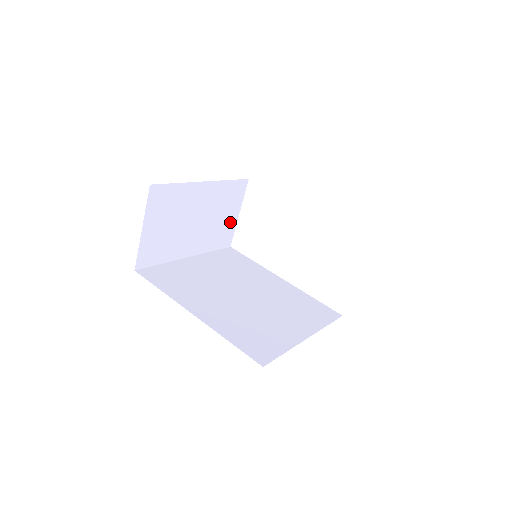
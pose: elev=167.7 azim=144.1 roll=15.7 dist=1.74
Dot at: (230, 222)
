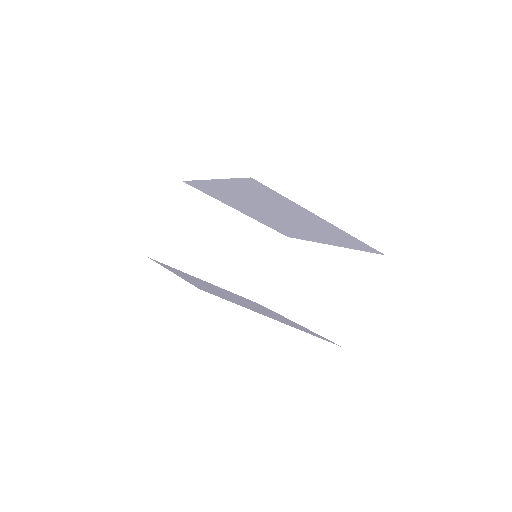
Dot at: (262, 273)
